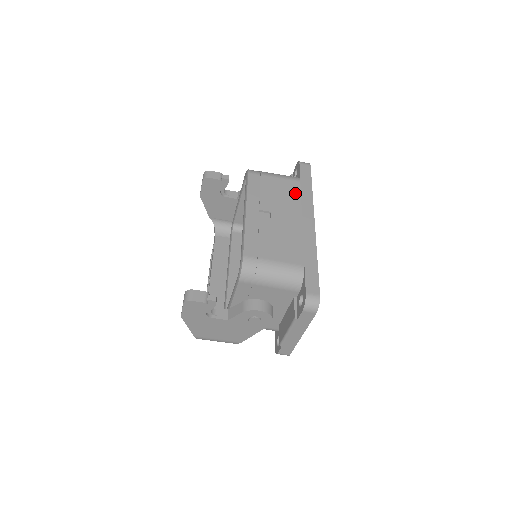
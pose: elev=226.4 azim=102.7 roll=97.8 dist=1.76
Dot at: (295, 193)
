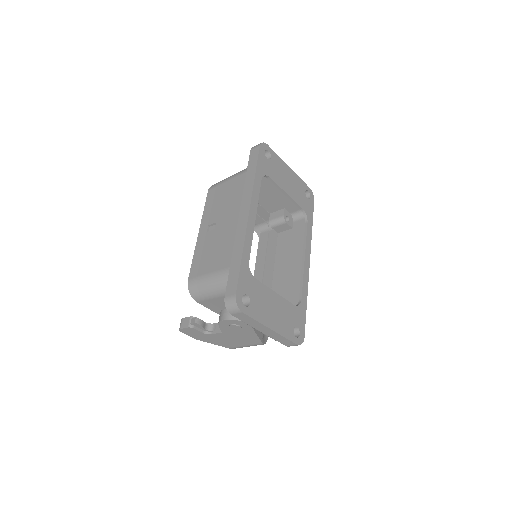
Dot at: (239, 189)
